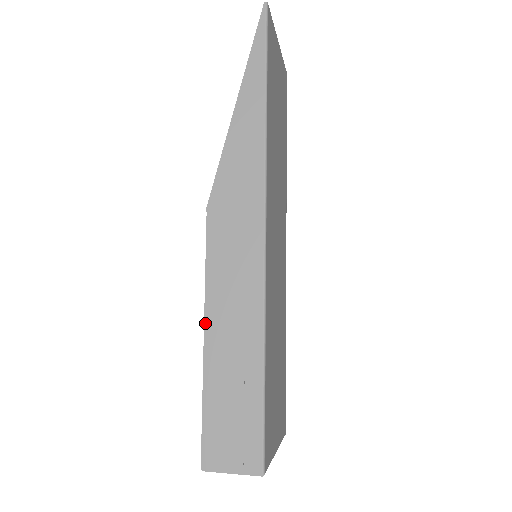
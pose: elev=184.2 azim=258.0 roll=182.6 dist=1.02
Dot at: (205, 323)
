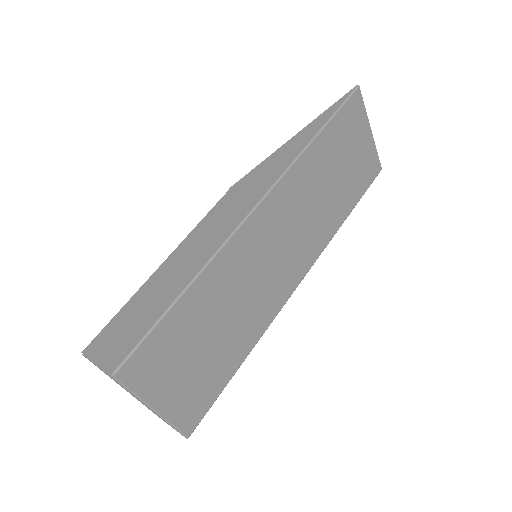
Dot at: (171, 254)
